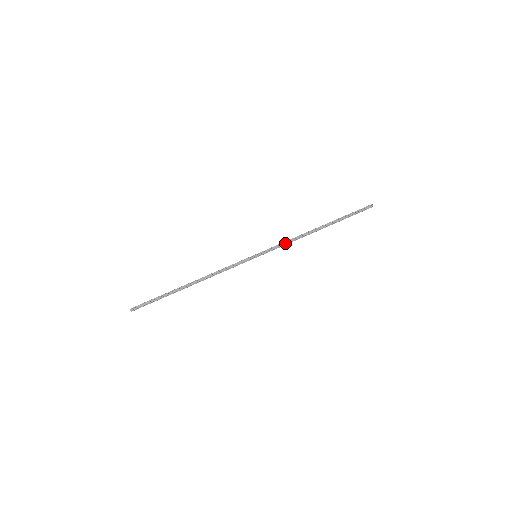
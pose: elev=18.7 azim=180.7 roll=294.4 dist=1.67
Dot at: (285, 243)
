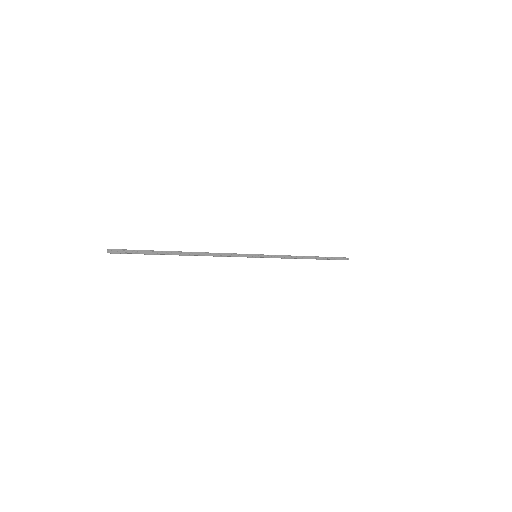
Dot at: (283, 257)
